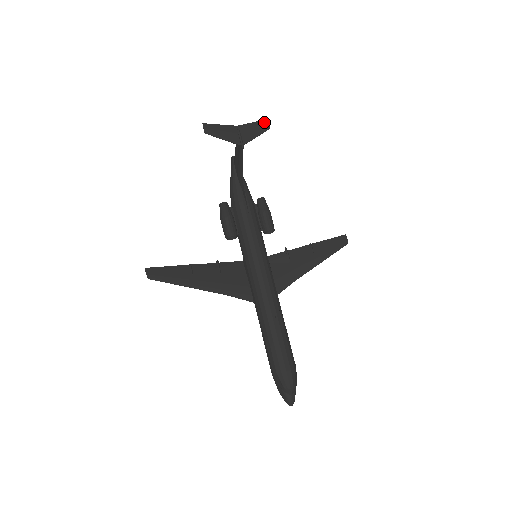
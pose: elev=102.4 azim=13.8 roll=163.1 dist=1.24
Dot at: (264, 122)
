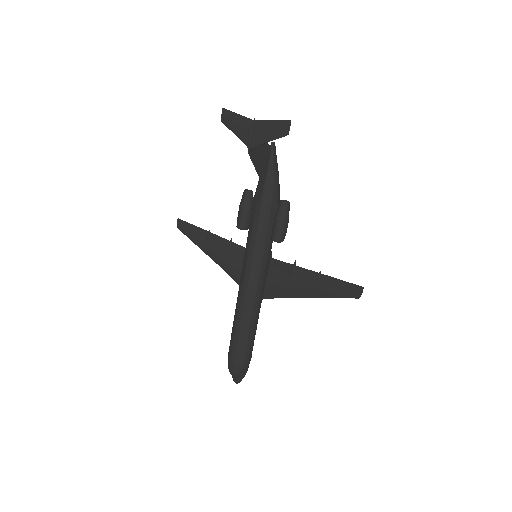
Dot at: (285, 124)
